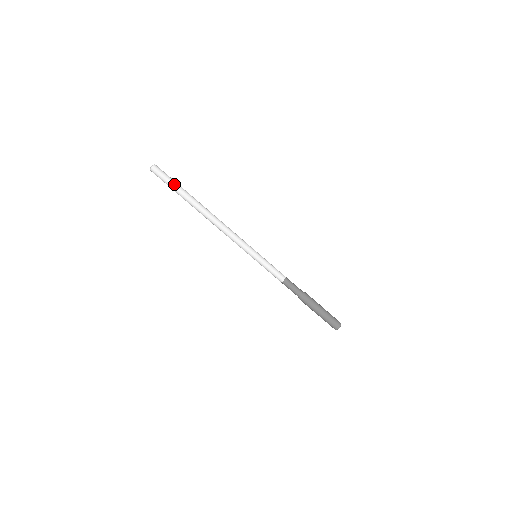
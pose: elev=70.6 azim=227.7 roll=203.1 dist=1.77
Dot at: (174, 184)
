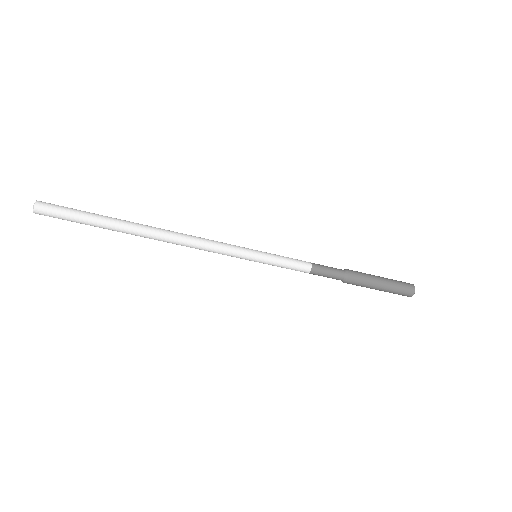
Dot at: (82, 216)
